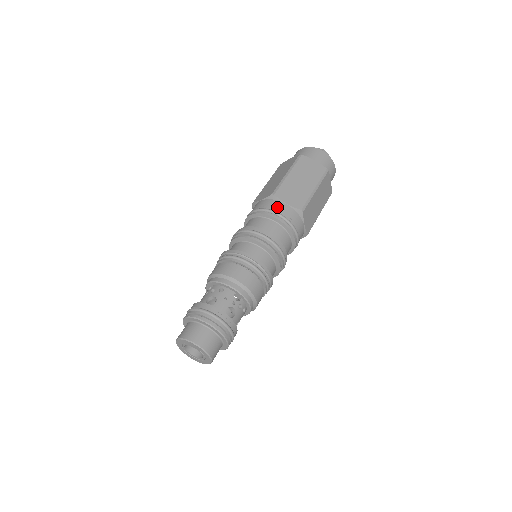
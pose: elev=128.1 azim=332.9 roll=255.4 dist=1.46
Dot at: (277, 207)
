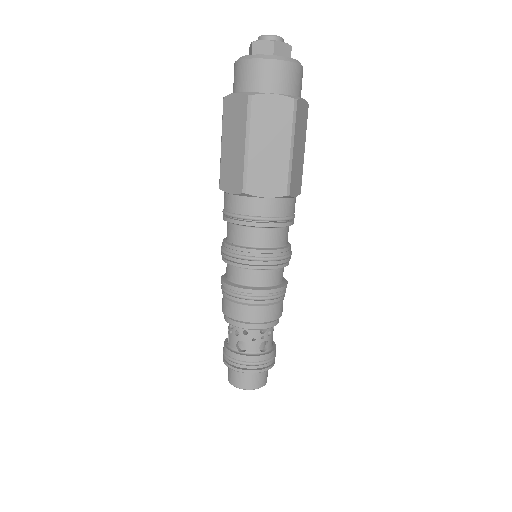
Dot at: (257, 209)
